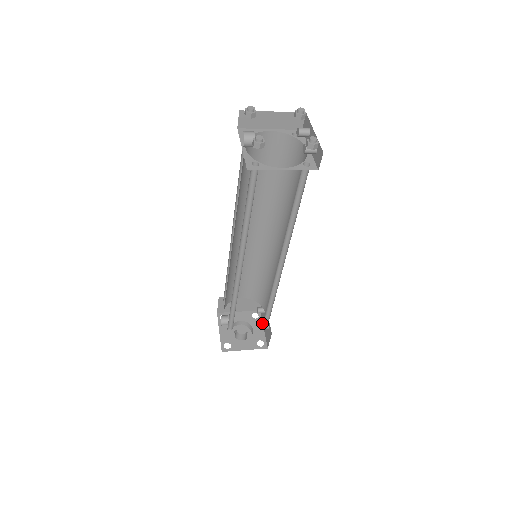
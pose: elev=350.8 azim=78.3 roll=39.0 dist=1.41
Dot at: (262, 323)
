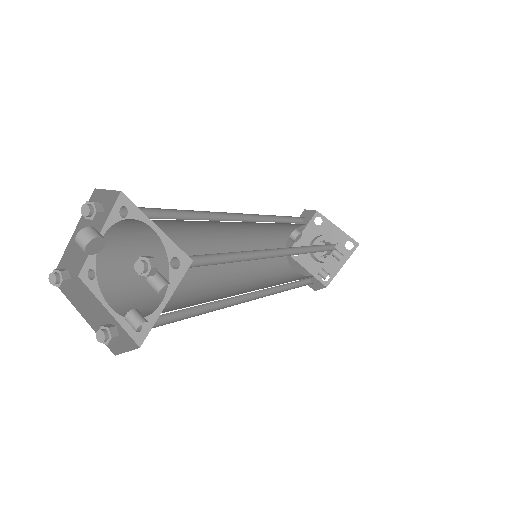
Dot at: (322, 271)
